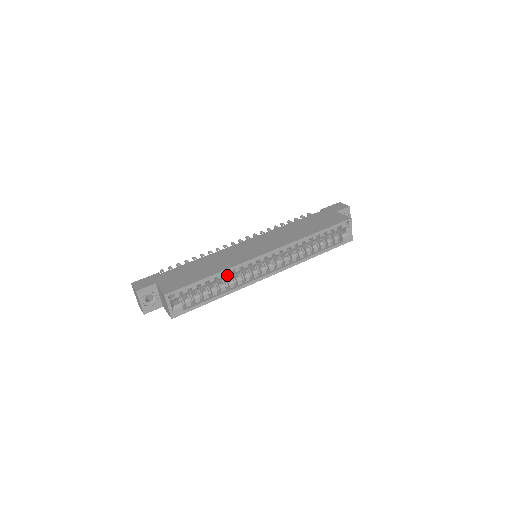
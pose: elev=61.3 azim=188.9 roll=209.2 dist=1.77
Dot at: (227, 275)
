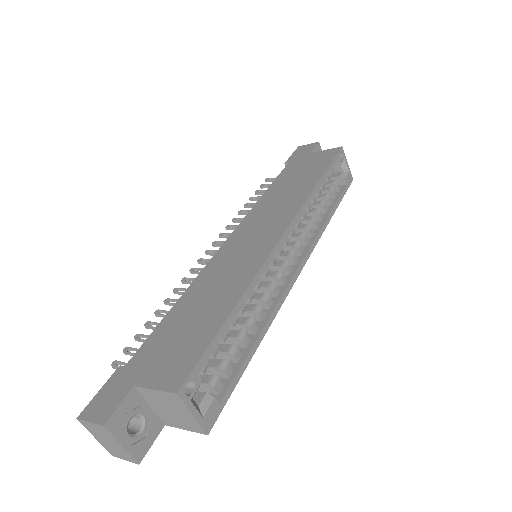
Dot at: (250, 299)
